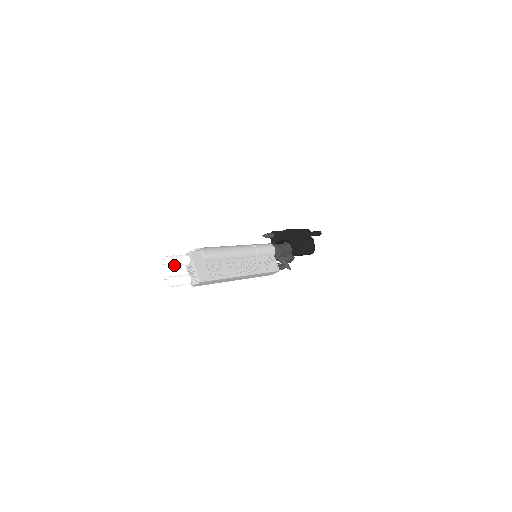
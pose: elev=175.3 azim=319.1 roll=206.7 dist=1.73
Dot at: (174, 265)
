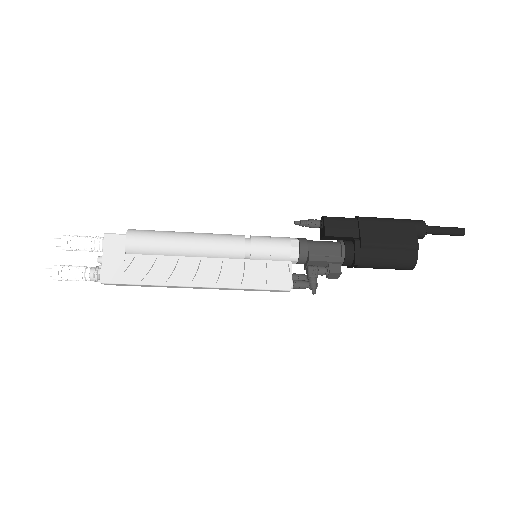
Dot at: (74, 250)
